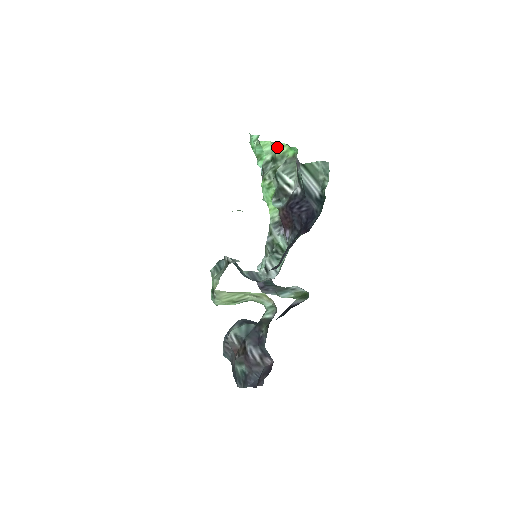
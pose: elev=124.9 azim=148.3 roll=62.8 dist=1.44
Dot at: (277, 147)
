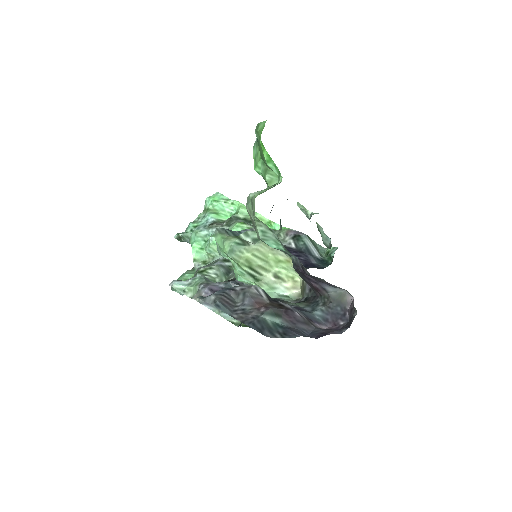
Dot at: (257, 216)
